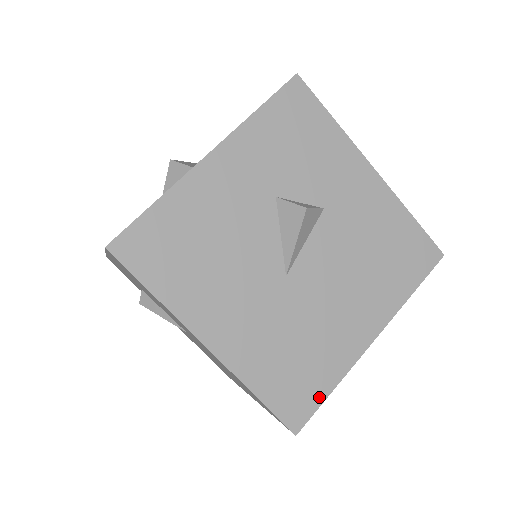
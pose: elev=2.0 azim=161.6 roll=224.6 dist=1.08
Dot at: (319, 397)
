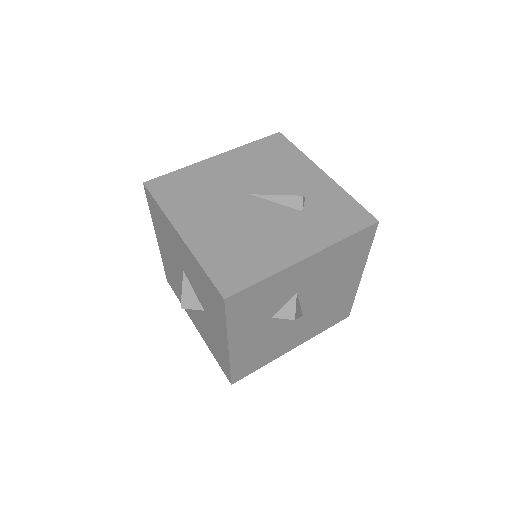
Dot at: (350, 305)
